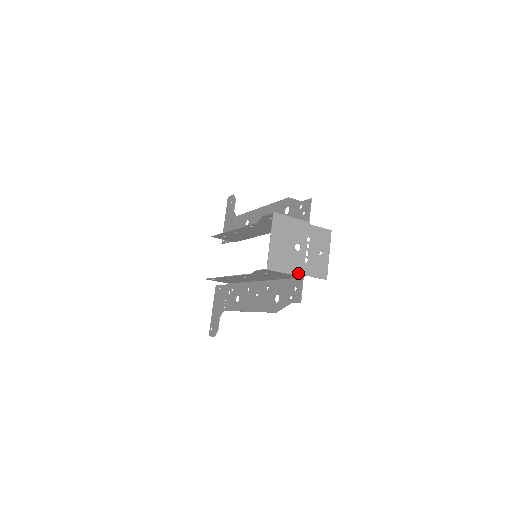
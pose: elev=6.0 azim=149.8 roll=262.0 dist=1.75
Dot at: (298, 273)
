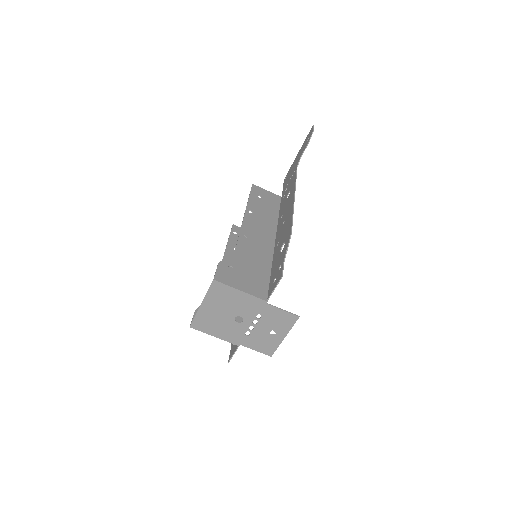
Dot at: (232, 341)
